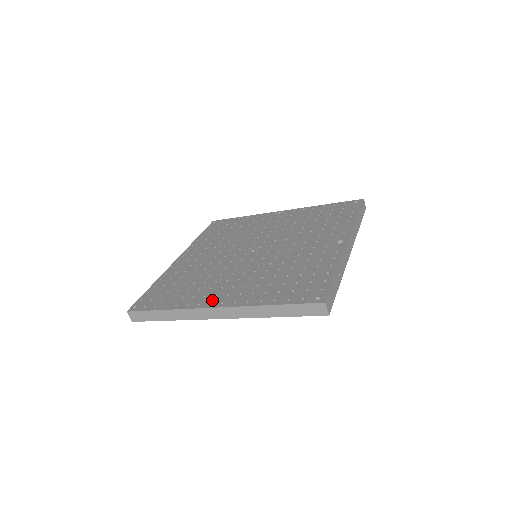
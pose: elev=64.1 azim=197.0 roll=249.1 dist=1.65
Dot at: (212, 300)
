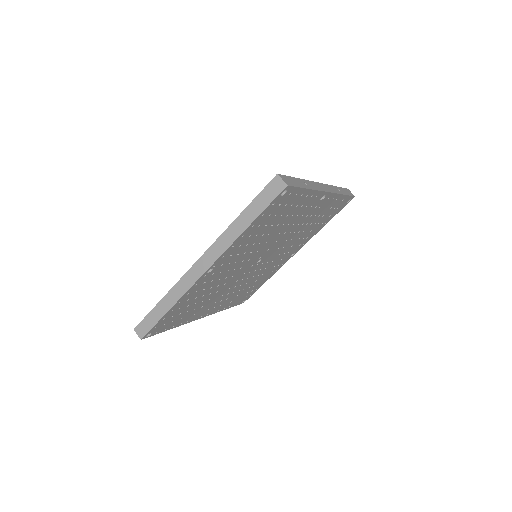
Dot at: occluded
